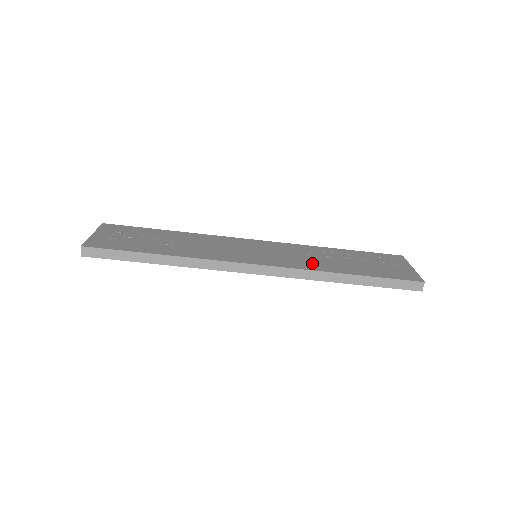
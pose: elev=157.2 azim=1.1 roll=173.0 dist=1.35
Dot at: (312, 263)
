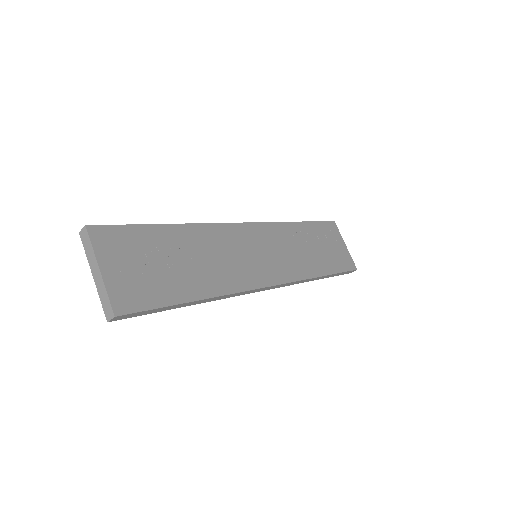
Dot at: (300, 264)
